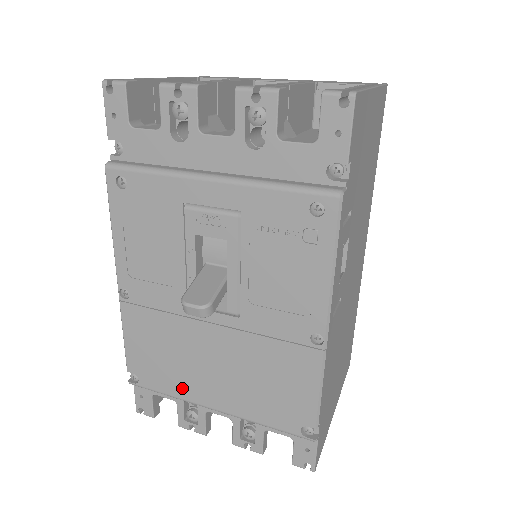
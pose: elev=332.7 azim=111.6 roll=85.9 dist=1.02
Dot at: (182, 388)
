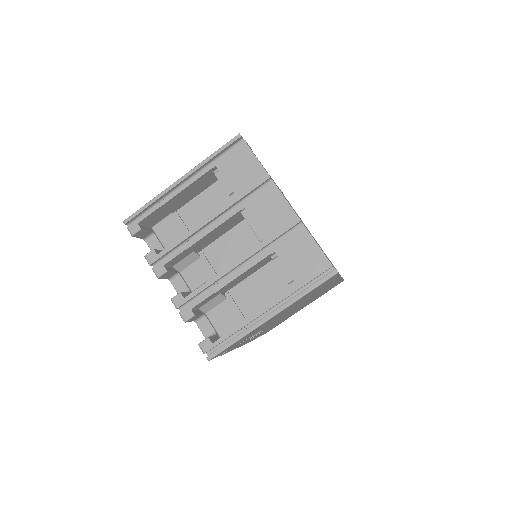
Dot at: occluded
